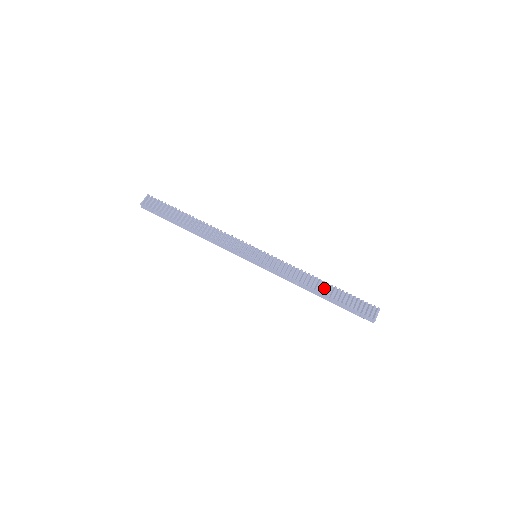
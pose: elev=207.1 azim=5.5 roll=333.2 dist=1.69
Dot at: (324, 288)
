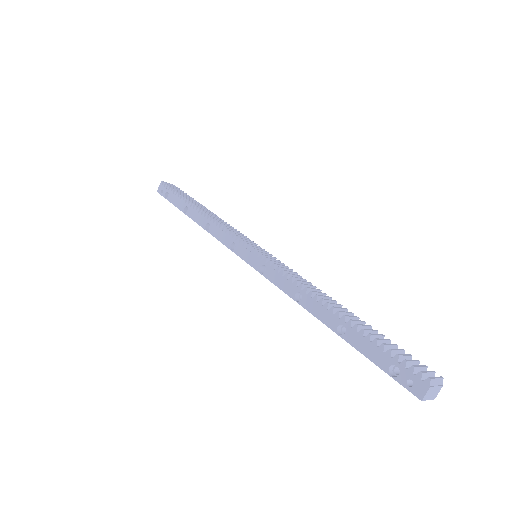
Dot at: (342, 313)
